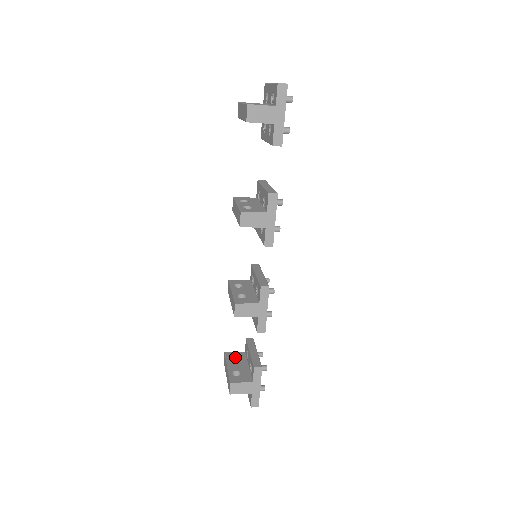
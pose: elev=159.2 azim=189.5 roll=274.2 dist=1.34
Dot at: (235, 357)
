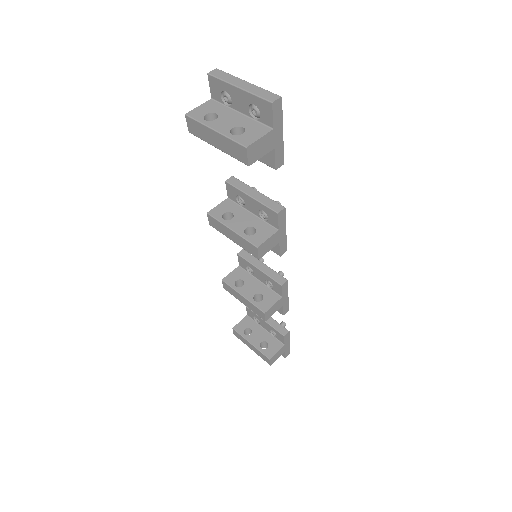
Dot at: (246, 328)
